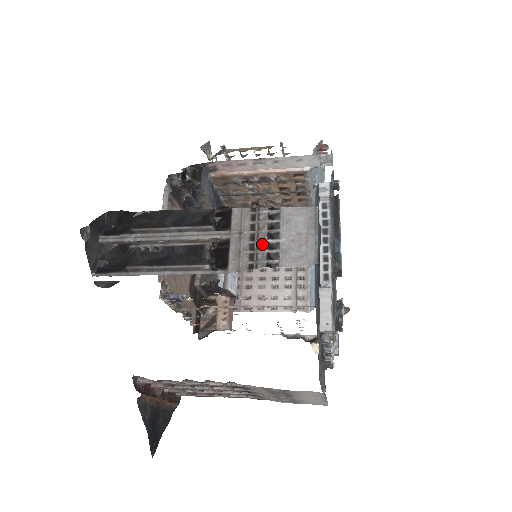
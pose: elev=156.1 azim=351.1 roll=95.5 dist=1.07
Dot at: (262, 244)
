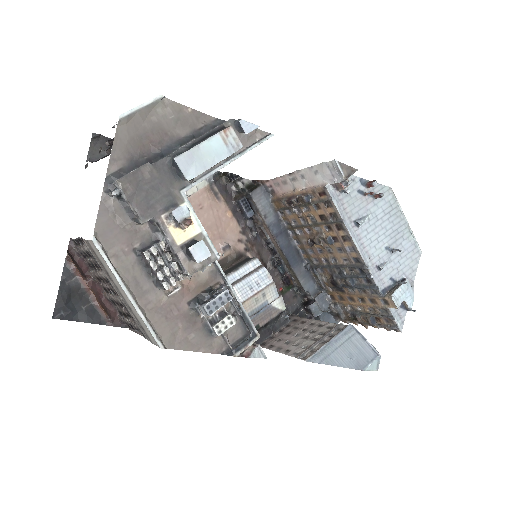
Dot at: occluded
